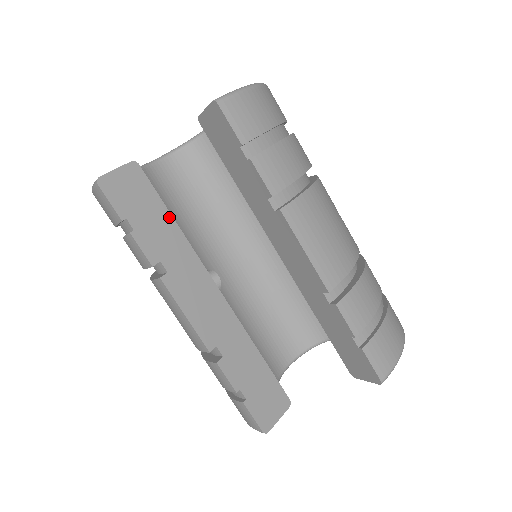
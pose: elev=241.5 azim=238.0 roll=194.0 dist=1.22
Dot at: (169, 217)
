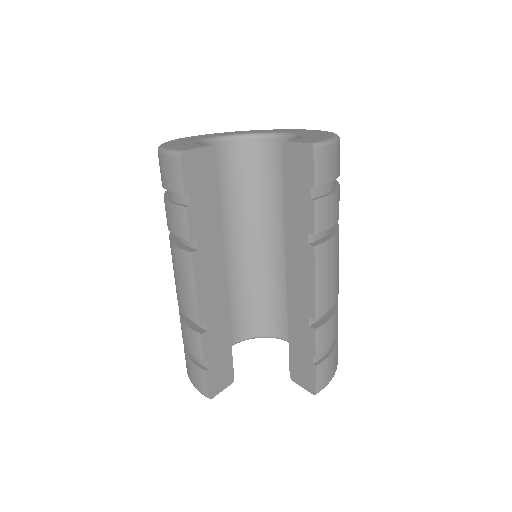
Dot at: (216, 204)
